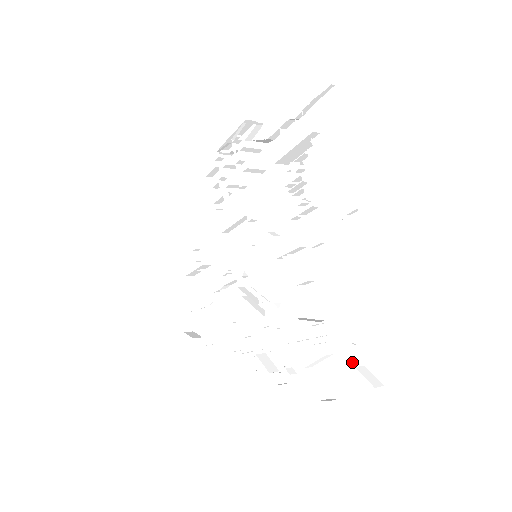
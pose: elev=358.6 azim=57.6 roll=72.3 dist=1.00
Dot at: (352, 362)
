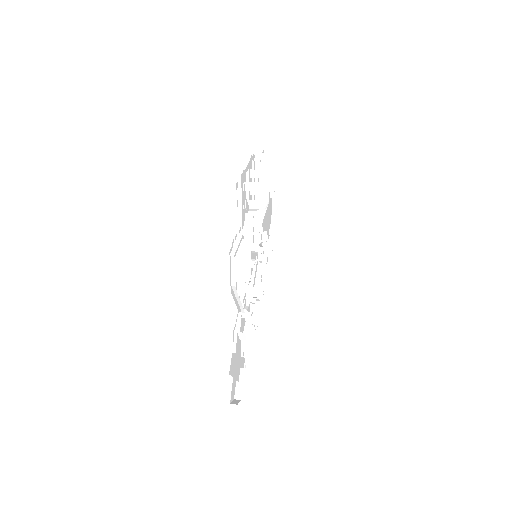
Dot at: occluded
